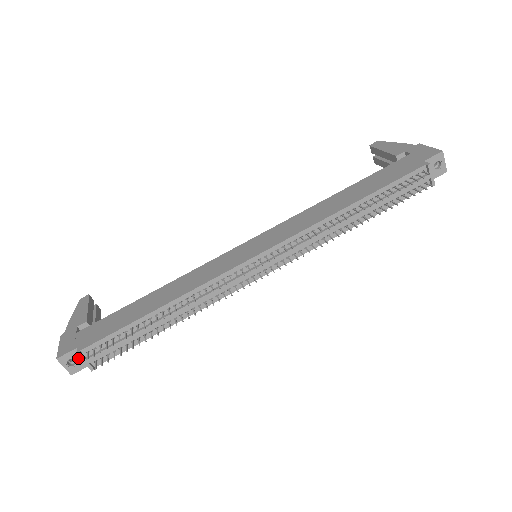
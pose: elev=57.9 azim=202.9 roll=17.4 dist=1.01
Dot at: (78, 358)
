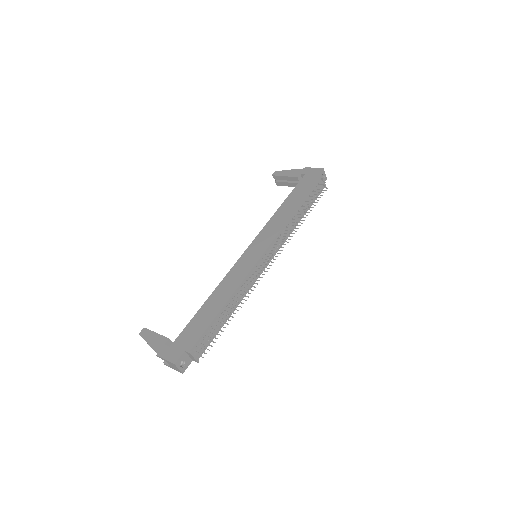
Dot at: (185, 359)
